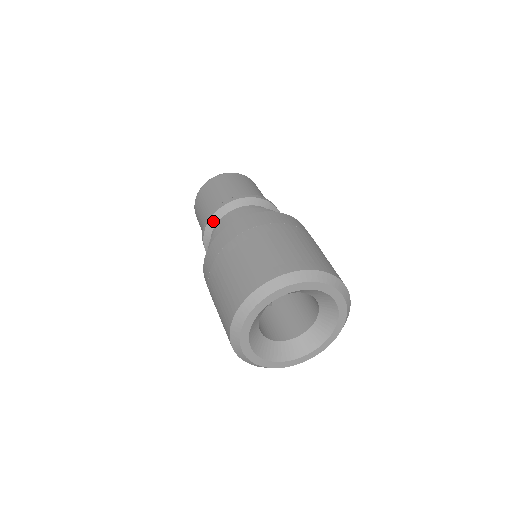
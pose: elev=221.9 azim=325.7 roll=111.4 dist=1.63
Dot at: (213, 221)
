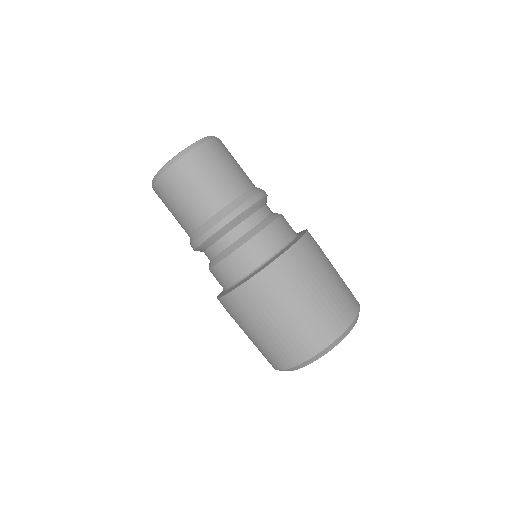
Dot at: (223, 232)
